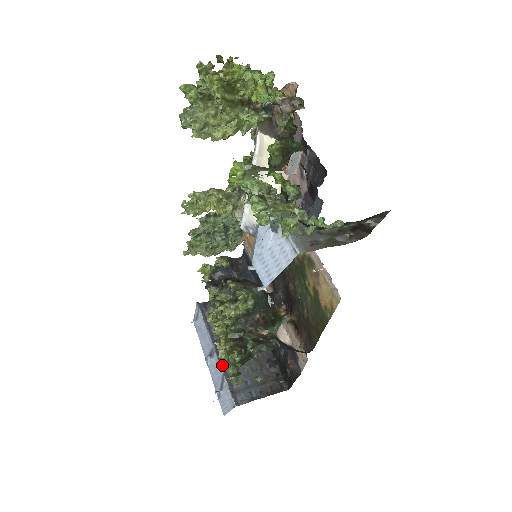
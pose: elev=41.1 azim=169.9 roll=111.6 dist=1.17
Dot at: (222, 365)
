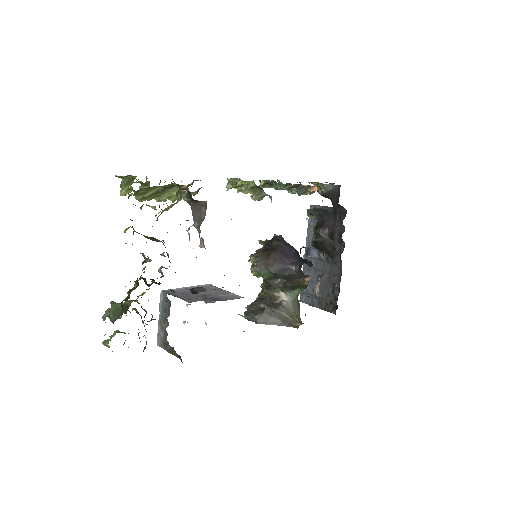
Dot at: occluded
